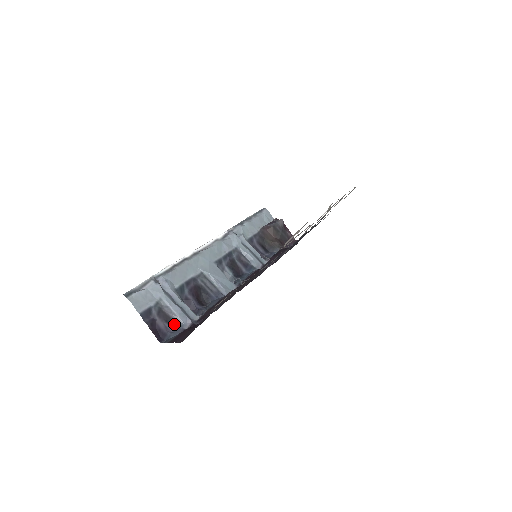
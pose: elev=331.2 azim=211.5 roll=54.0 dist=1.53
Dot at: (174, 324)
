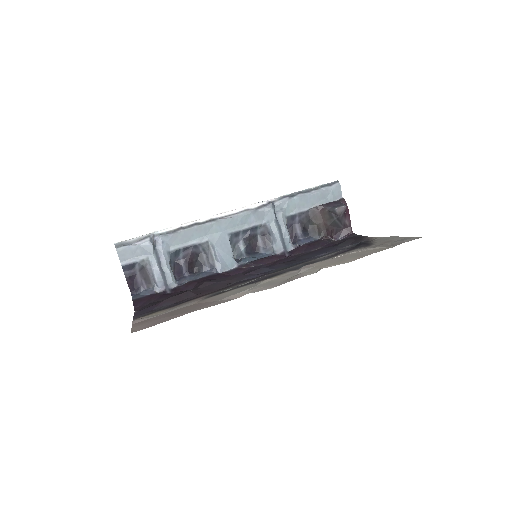
Dot at: (150, 284)
